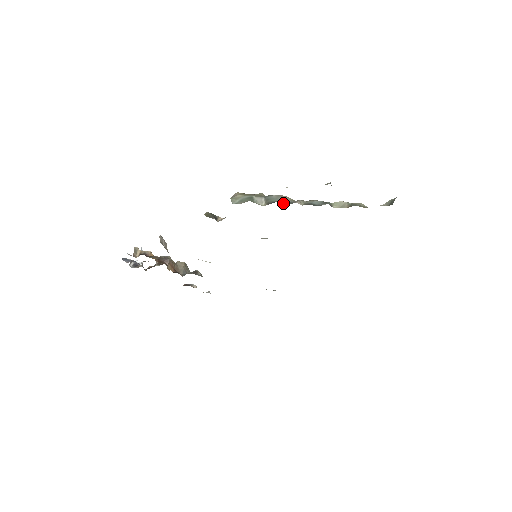
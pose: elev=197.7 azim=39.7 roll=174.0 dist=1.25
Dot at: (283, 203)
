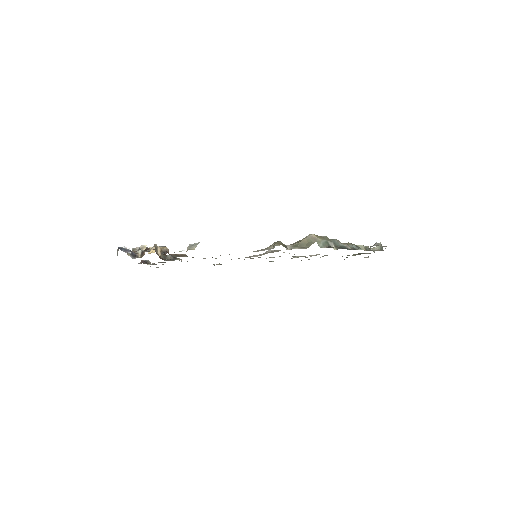
Dot at: occluded
